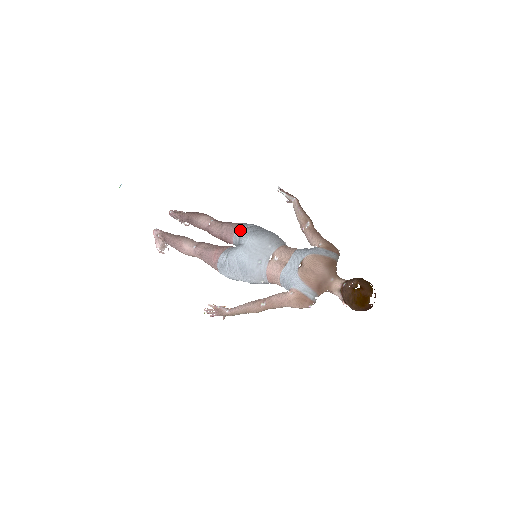
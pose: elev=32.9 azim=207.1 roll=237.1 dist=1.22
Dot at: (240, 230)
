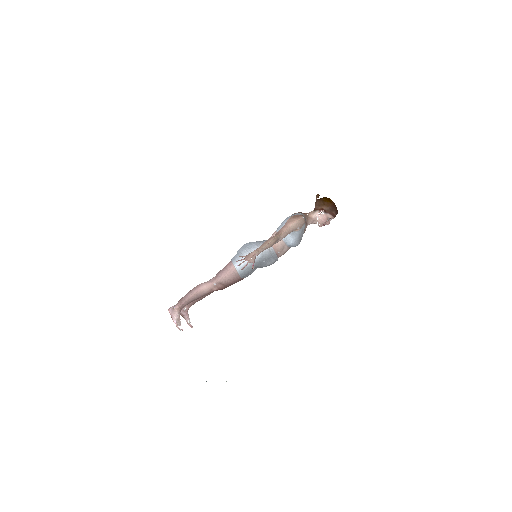
Dot at: occluded
